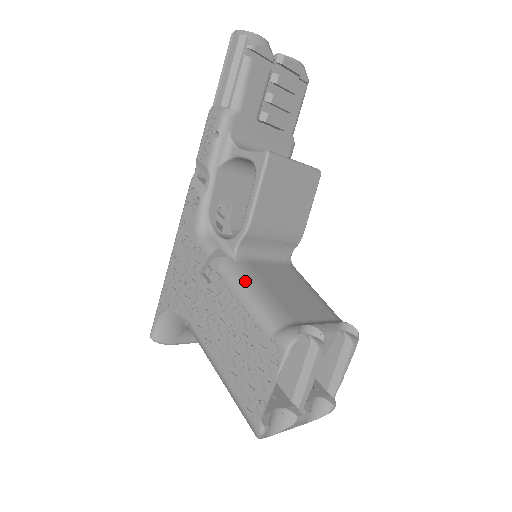
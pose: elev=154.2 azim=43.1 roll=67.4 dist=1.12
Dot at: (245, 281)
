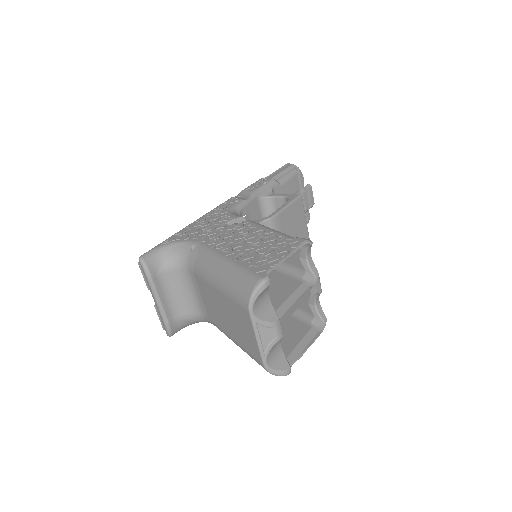
Dot at: occluded
